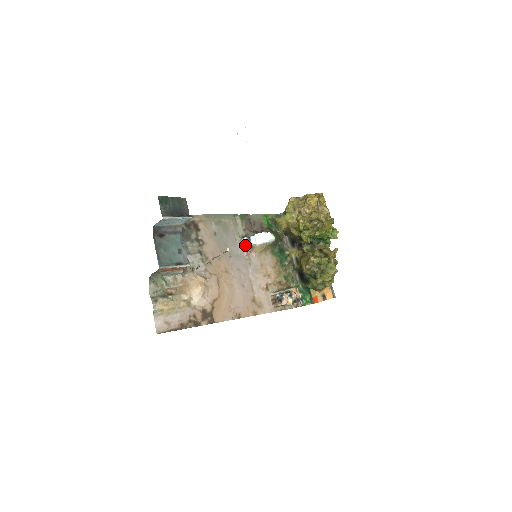
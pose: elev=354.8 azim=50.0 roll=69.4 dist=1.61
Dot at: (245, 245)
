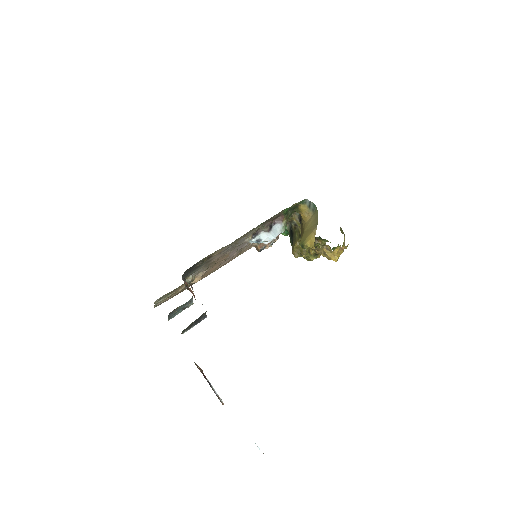
Dot at: (251, 243)
